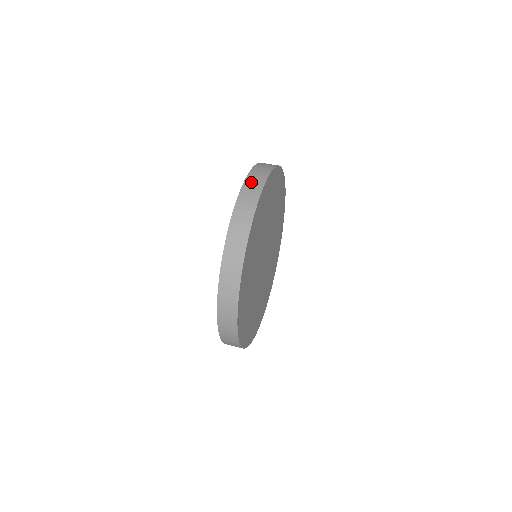
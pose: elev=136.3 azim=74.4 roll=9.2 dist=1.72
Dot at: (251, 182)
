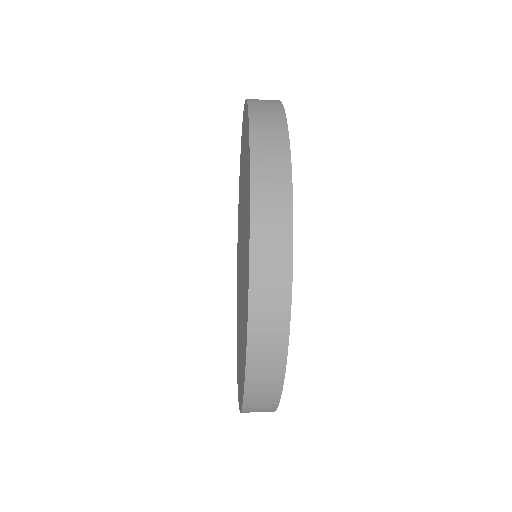
Dot at: occluded
